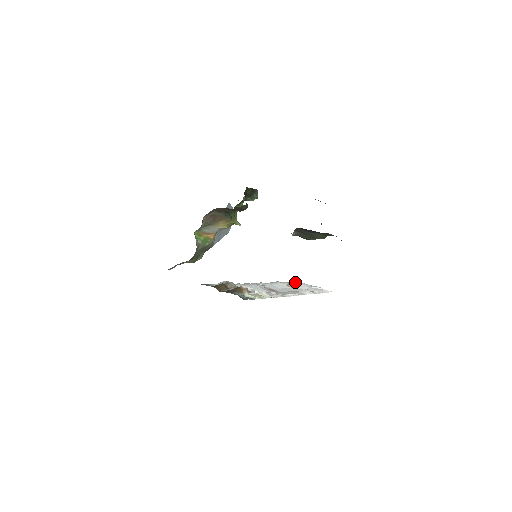
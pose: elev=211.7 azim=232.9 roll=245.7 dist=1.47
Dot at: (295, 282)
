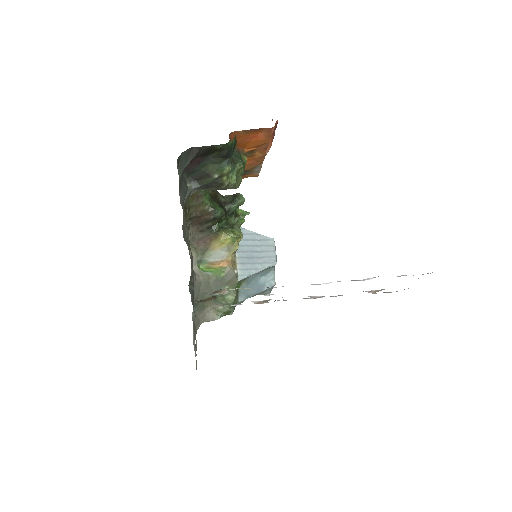
Dot at: (404, 289)
